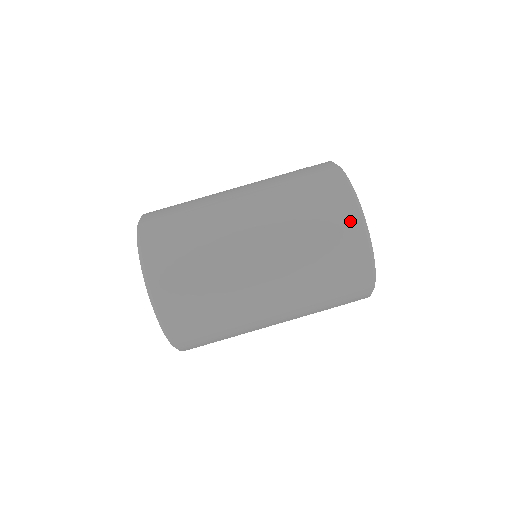
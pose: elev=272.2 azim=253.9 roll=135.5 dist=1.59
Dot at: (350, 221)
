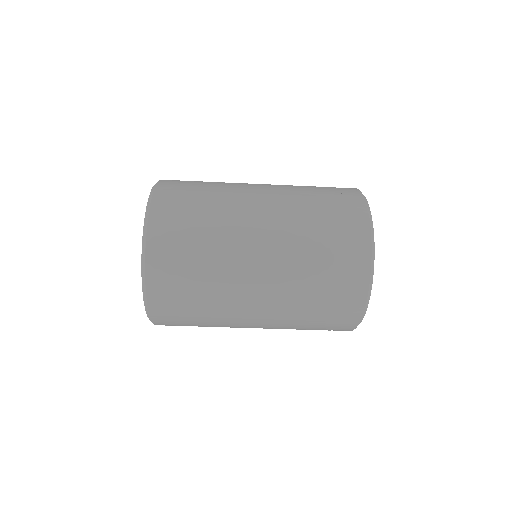
Dot at: (360, 251)
